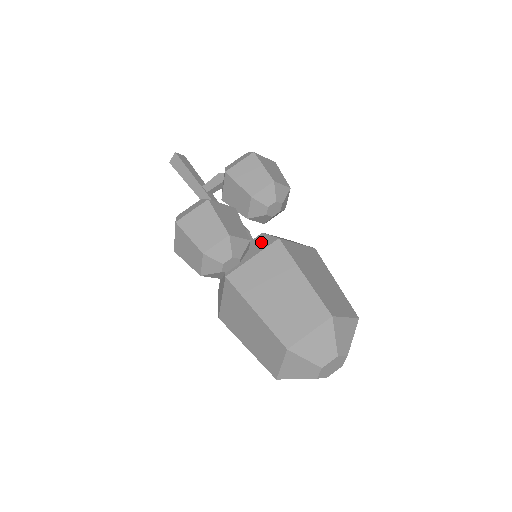
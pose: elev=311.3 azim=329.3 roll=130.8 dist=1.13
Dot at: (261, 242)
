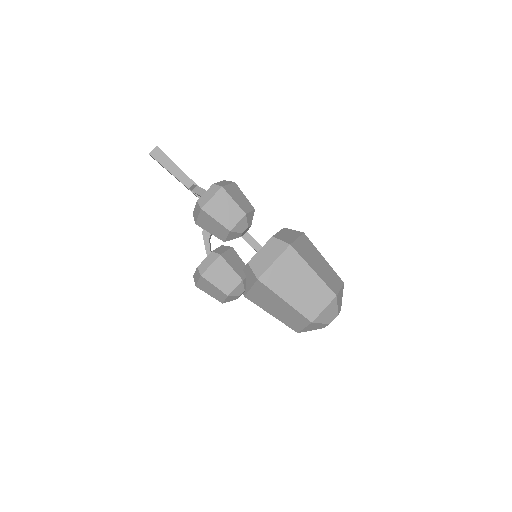
Dot at: (250, 275)
